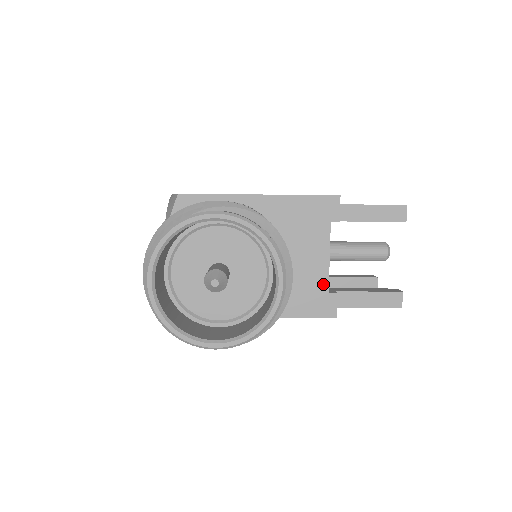
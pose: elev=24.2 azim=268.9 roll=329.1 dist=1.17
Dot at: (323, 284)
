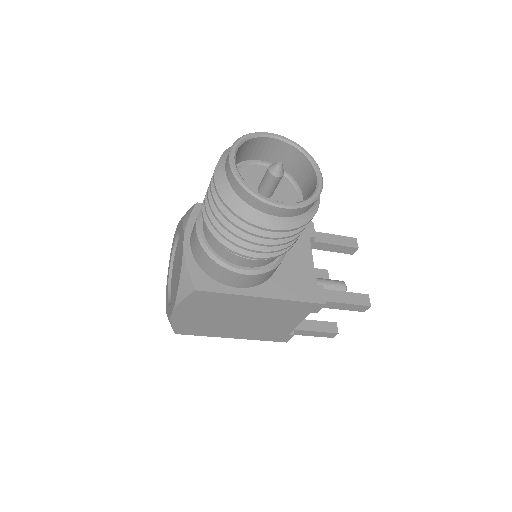
Dot at: (311, 278)
